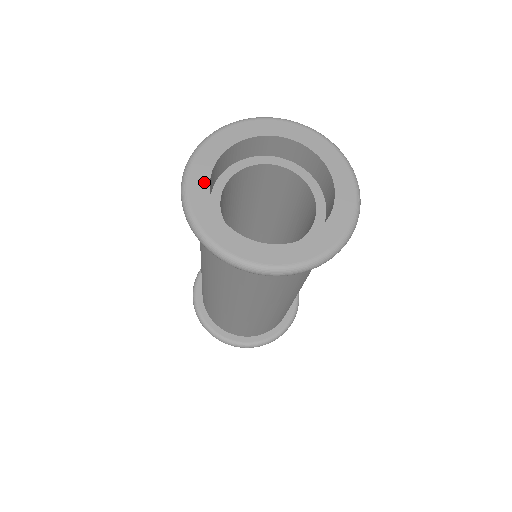
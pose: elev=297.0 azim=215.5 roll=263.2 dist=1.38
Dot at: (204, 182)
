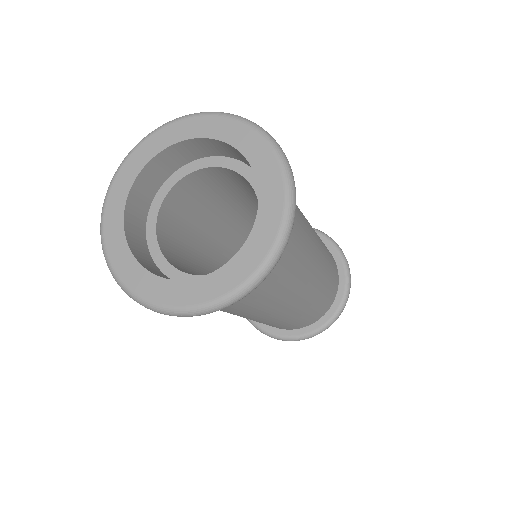
Dot at: (133, 173)
